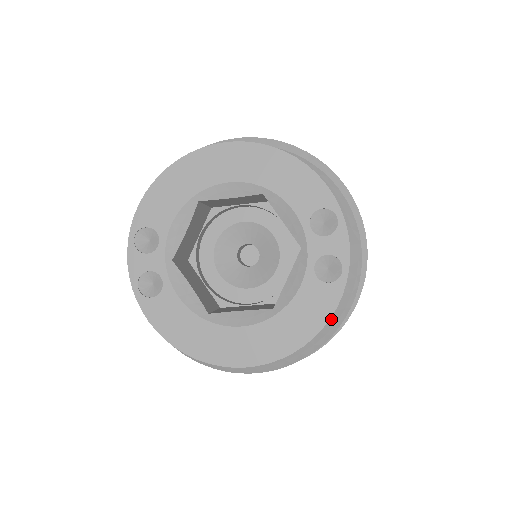
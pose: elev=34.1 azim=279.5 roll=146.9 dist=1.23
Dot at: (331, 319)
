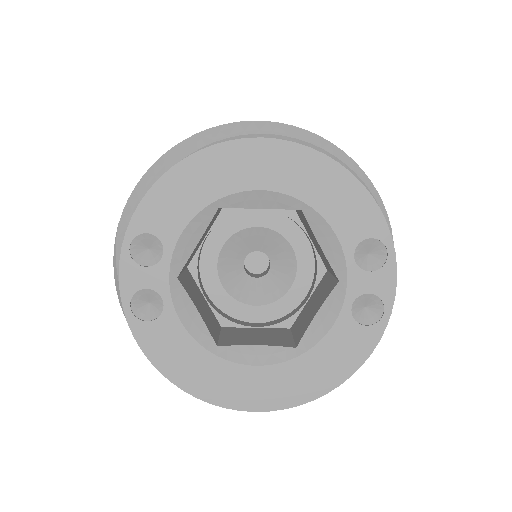
Dot at: occluded
